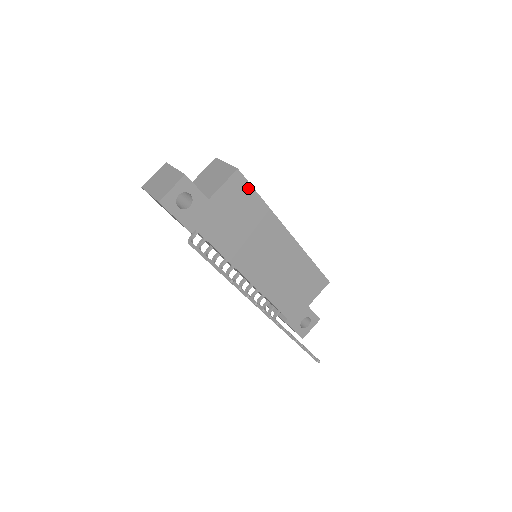
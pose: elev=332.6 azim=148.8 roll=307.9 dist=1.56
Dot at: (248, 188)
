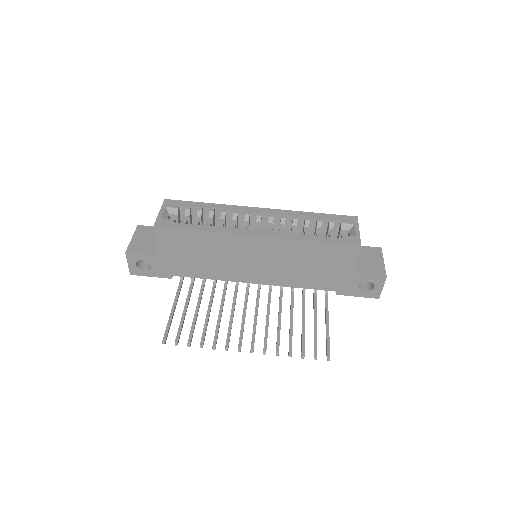
Dot at: (177, 232)
